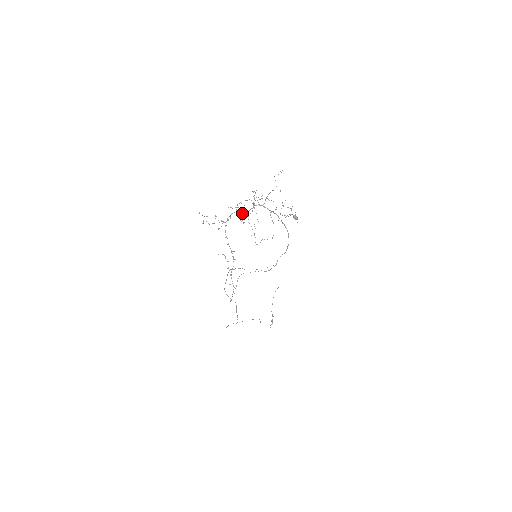
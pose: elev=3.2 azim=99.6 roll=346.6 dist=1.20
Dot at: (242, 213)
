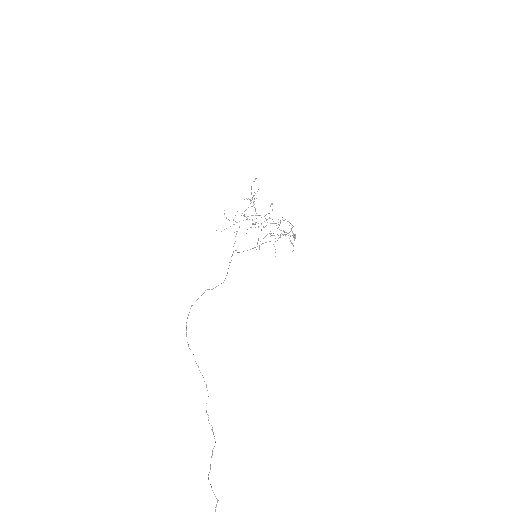
Dot at: (257, 215)
